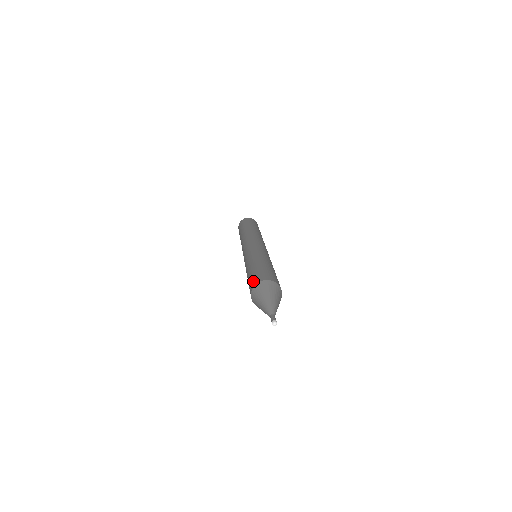
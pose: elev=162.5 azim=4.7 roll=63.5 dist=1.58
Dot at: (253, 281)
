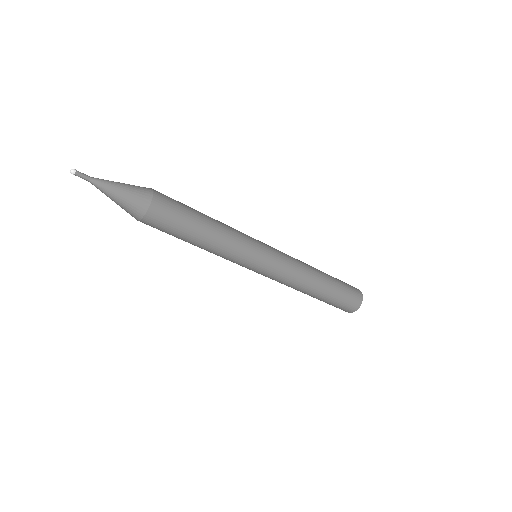
Dot at: occluded
